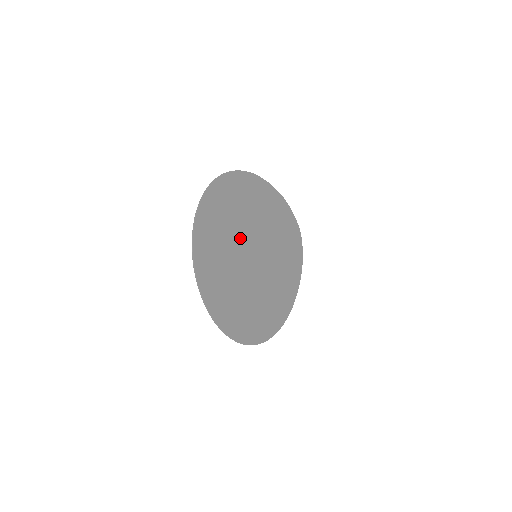
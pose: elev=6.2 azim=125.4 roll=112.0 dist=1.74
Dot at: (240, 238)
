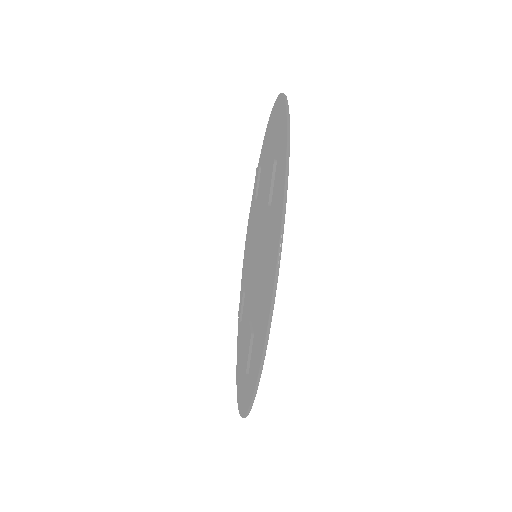
Dot at: occluded
